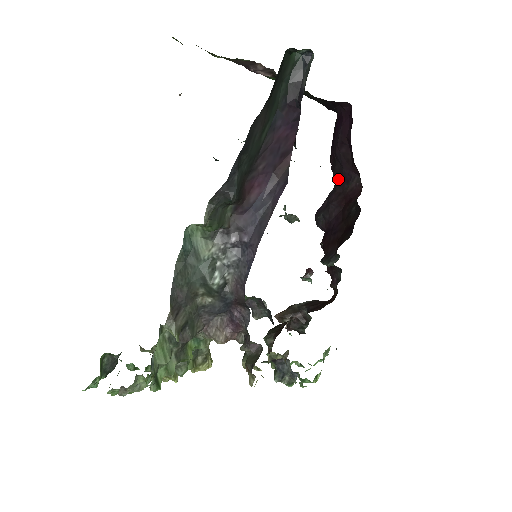
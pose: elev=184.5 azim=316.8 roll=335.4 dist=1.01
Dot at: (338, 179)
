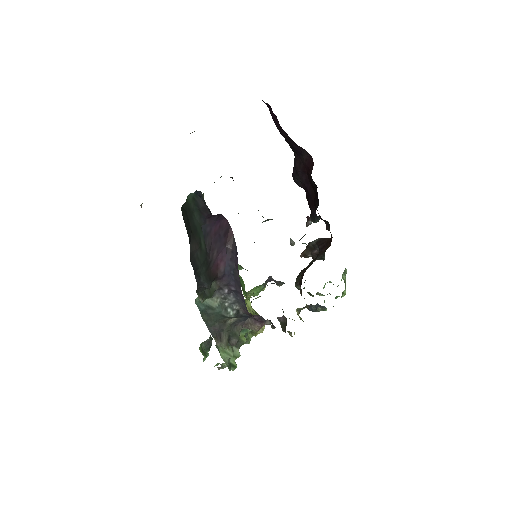
Dot at: (294, 150)
